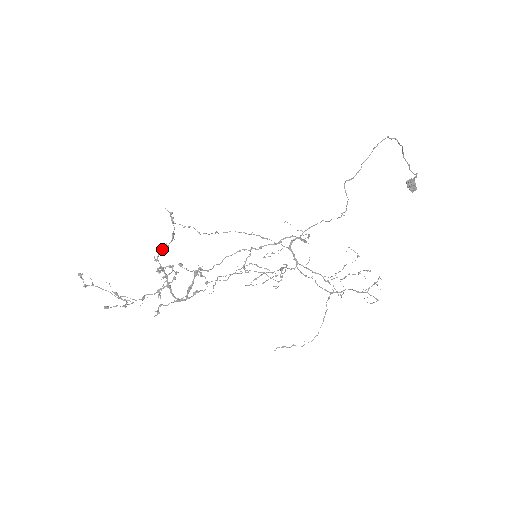
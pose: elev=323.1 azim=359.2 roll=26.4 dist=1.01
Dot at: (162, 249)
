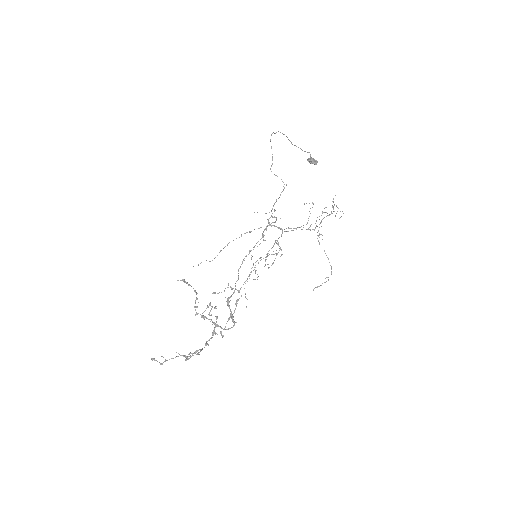
Dot at: occluded
